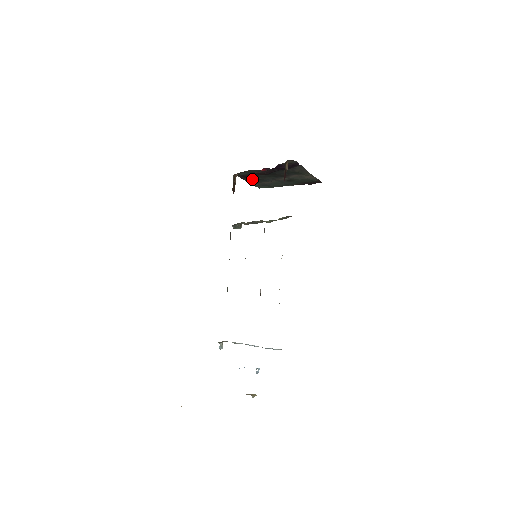
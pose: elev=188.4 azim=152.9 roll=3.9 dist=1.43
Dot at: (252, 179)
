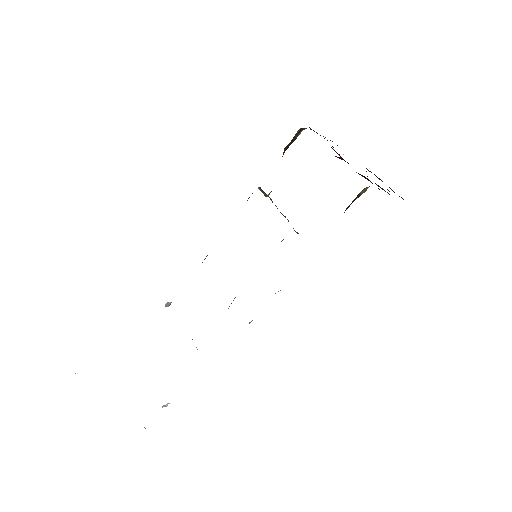
Dot at: occluded
